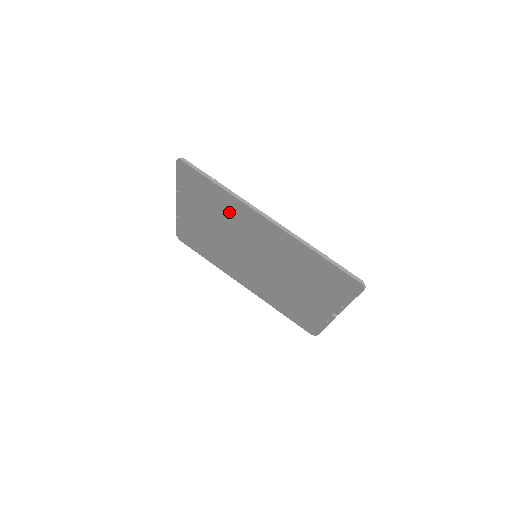
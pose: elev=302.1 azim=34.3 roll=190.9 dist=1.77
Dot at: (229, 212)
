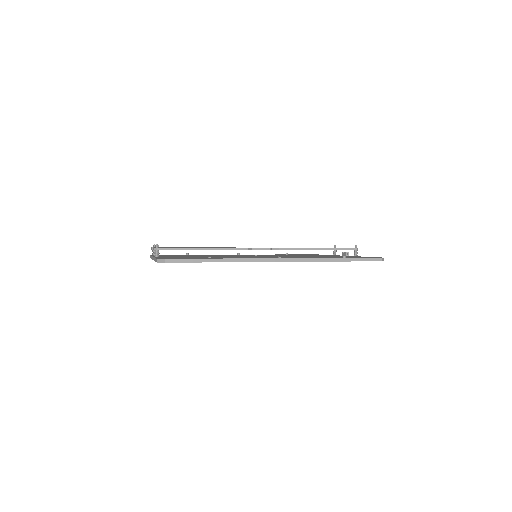
Dot at: occluded
